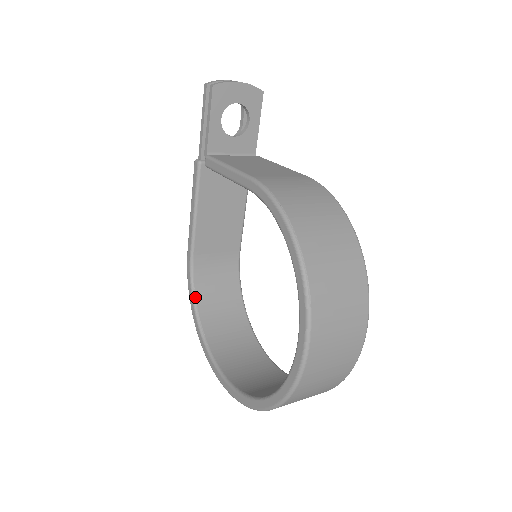
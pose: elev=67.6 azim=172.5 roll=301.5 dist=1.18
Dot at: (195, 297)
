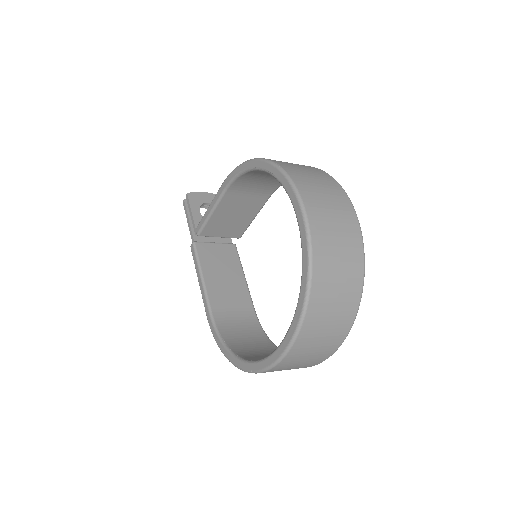
Dot at: (225, 343)
